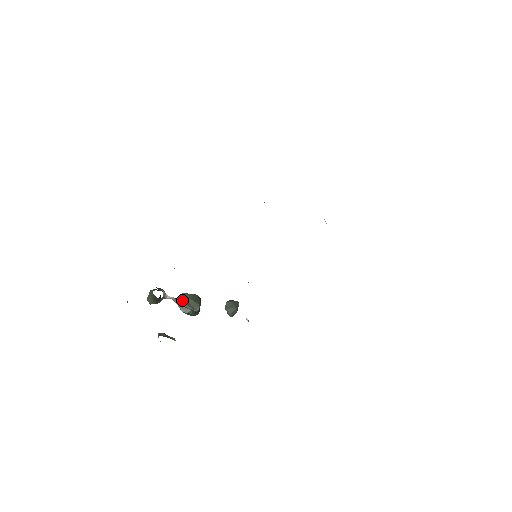
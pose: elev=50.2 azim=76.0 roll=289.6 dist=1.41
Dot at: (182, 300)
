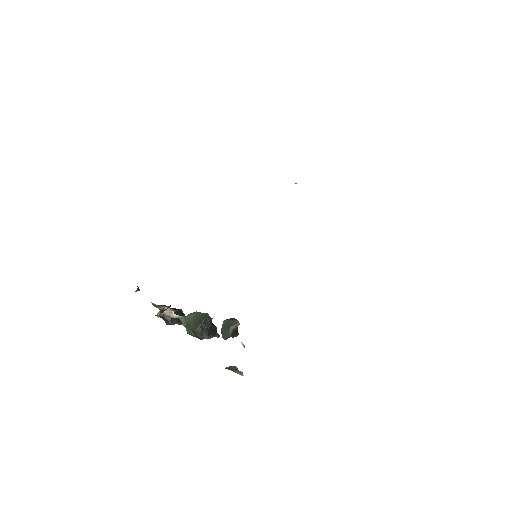
Dot at: (188, 319)
